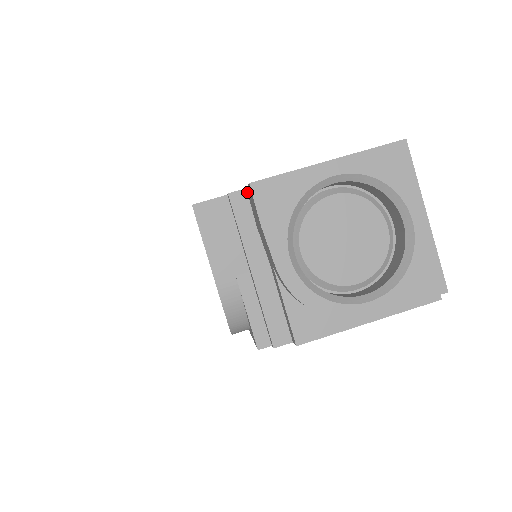
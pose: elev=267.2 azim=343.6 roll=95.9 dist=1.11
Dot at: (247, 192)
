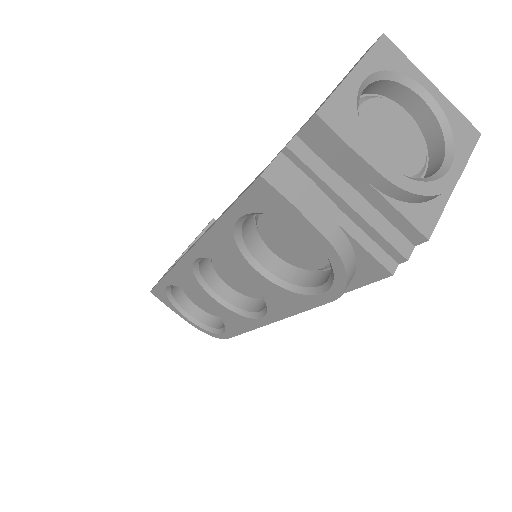
Dot at: (299, 137)
